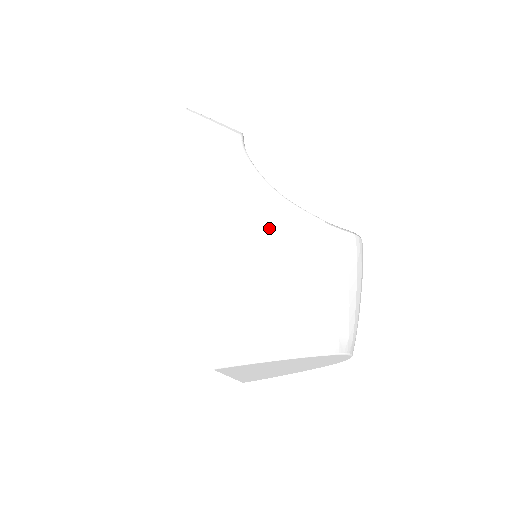
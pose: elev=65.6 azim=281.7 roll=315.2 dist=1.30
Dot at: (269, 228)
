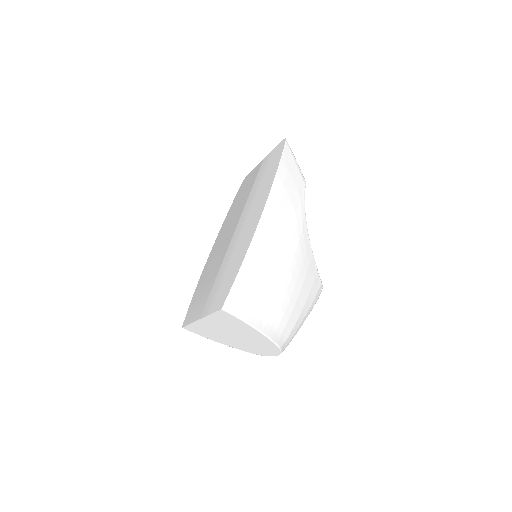
Dot at: (296, 251)
